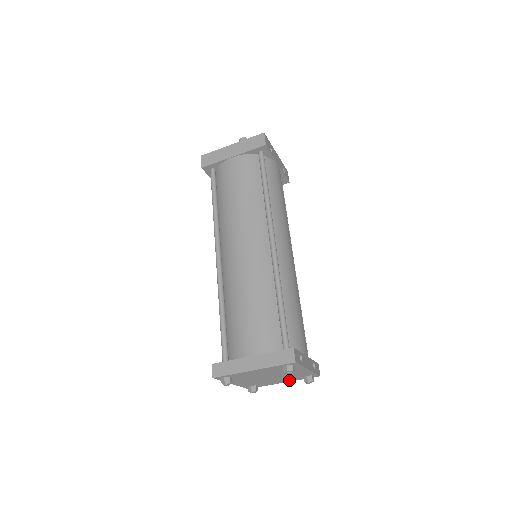
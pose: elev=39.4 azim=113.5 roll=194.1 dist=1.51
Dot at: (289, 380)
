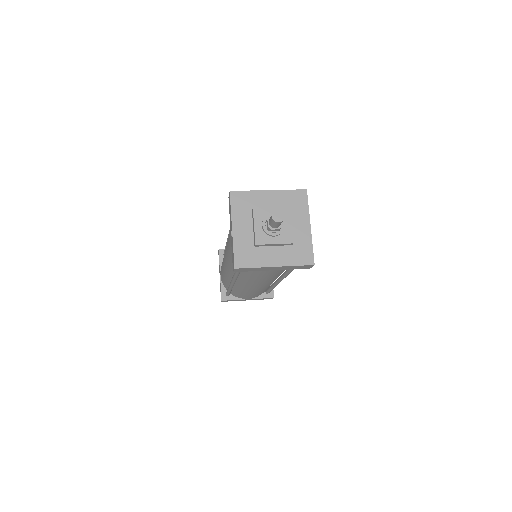
Dot at: occluded
